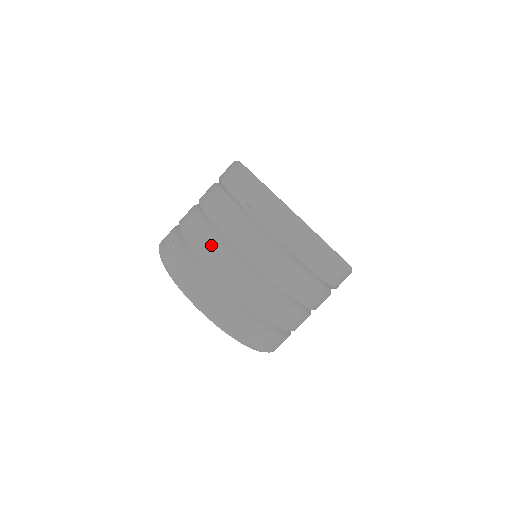
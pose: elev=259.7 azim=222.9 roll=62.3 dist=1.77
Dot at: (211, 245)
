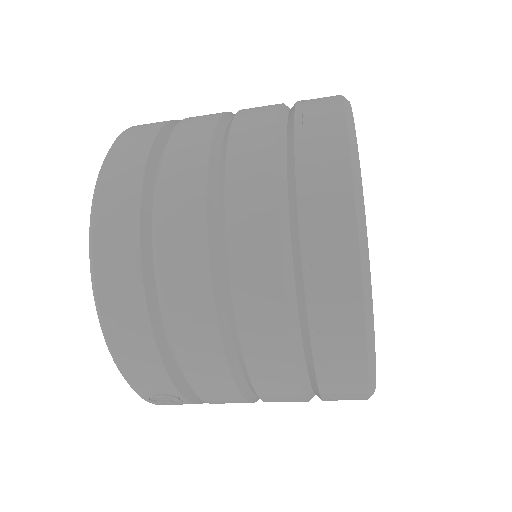
Dot at: occluded
